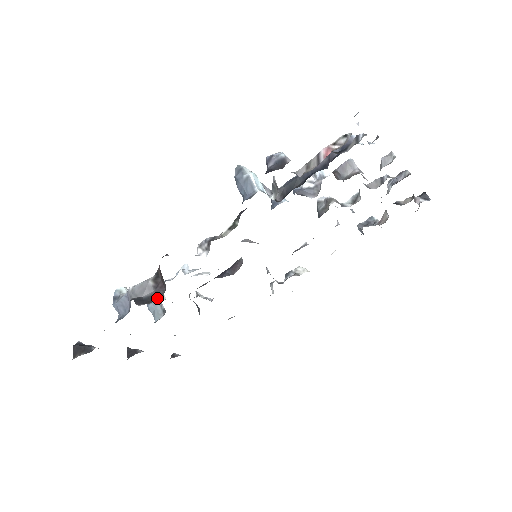
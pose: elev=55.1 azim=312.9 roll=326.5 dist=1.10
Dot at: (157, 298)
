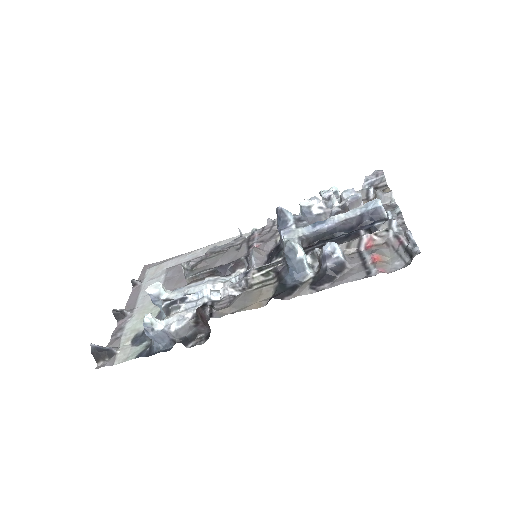
Dot at: (200, 335)
